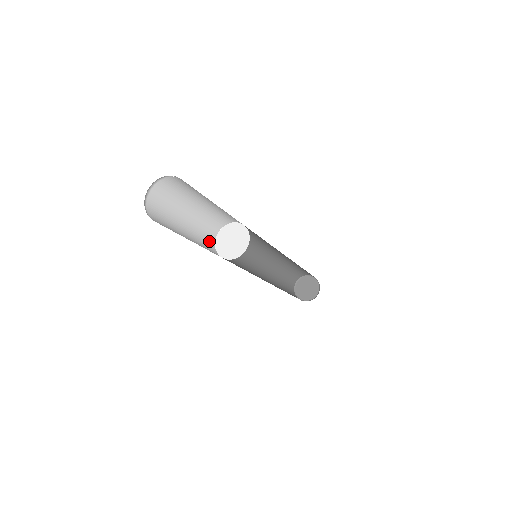
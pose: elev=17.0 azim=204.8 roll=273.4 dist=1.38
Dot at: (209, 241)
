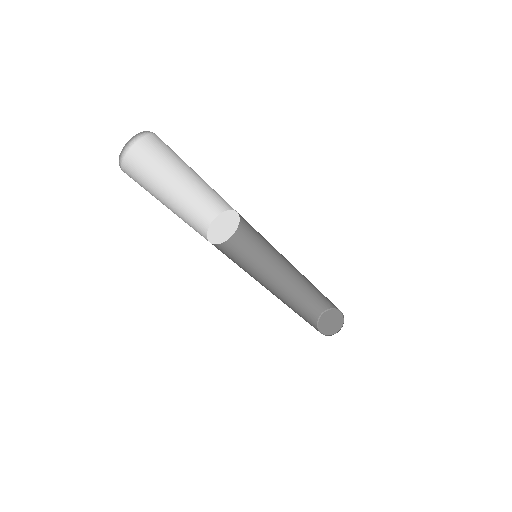
Dot at: (200, 234)
